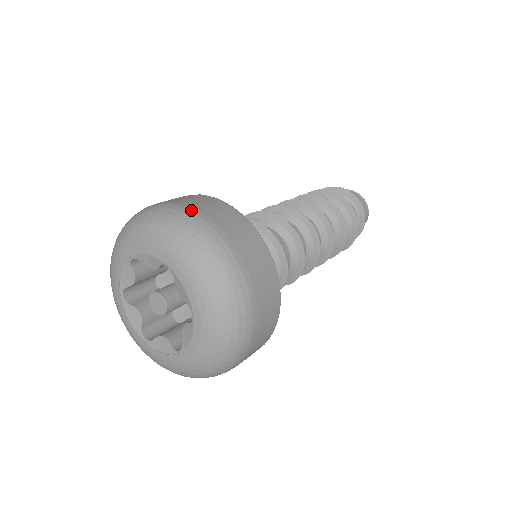
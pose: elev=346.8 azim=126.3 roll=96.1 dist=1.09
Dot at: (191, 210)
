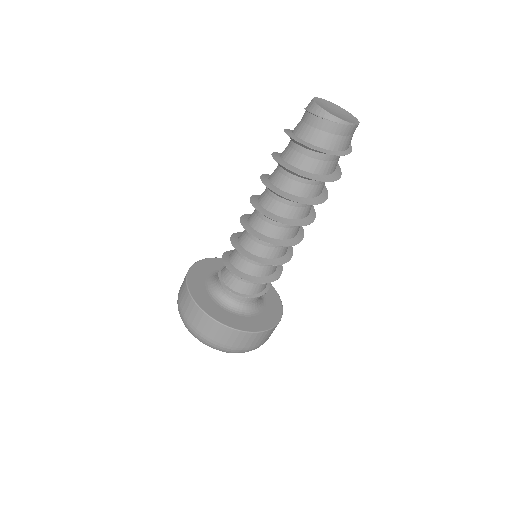
Dot at: (209, 341)
